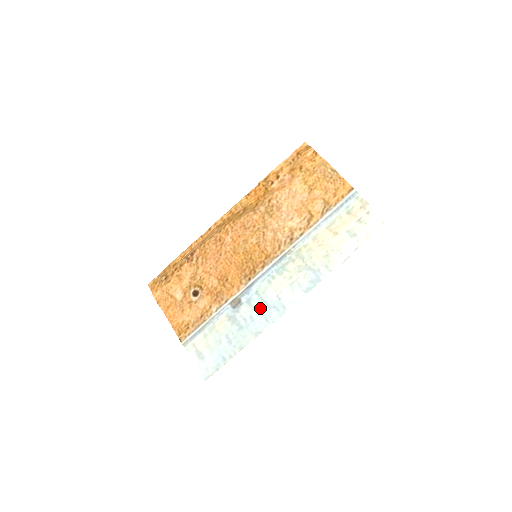
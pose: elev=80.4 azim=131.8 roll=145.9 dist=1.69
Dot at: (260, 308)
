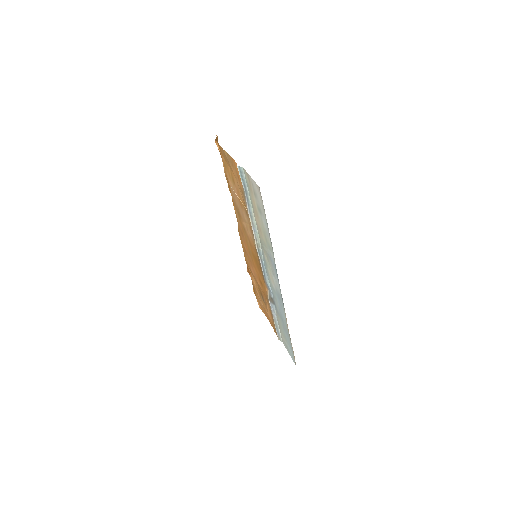
Dot at: (277, 300)
